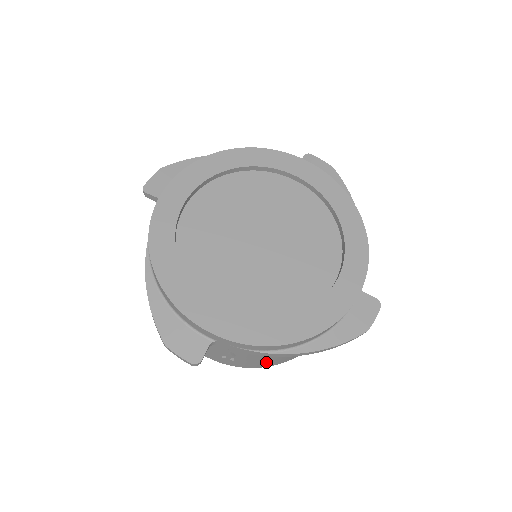
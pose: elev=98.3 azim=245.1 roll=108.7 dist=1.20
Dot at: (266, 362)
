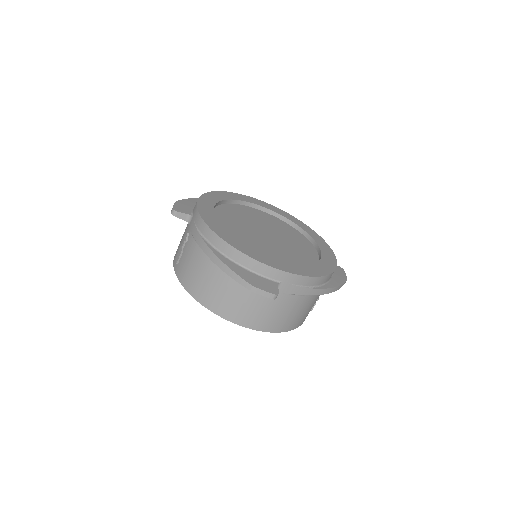
Dot at: (190, 272)
